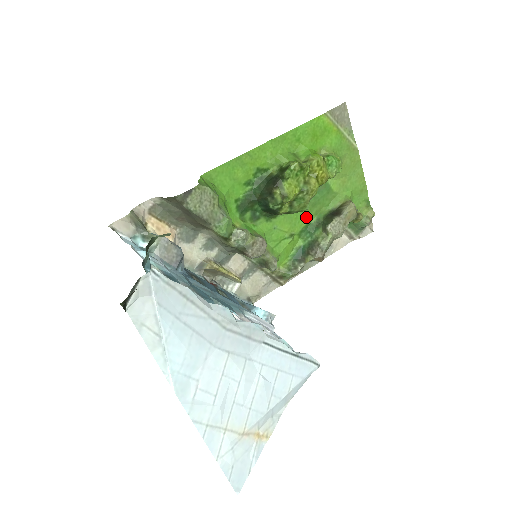
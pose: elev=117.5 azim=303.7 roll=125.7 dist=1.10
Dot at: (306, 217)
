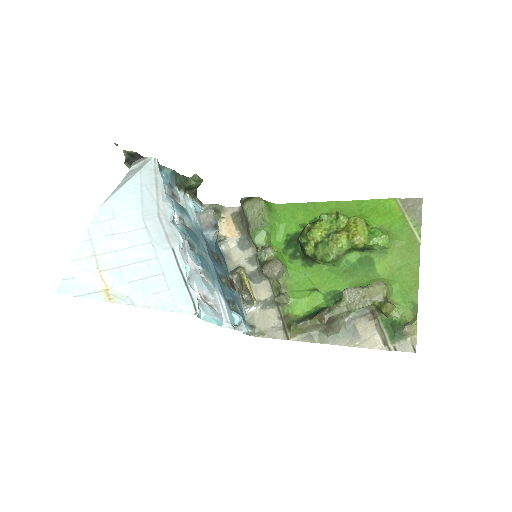
Dot at: (339, 282)
